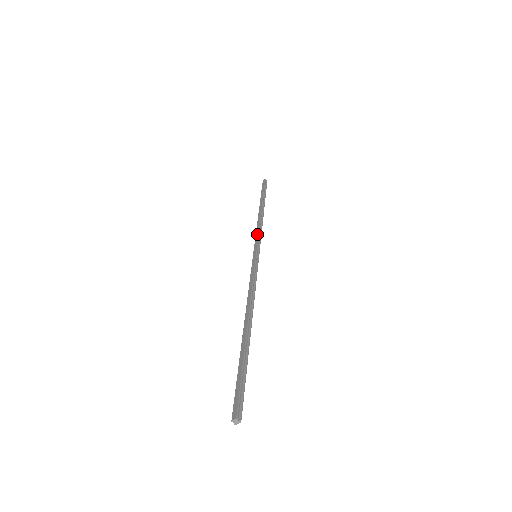
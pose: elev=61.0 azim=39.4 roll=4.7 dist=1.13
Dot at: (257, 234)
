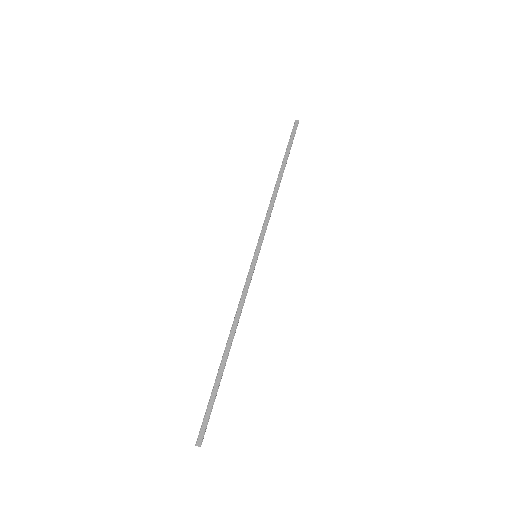
Dot at: (266, 223)
